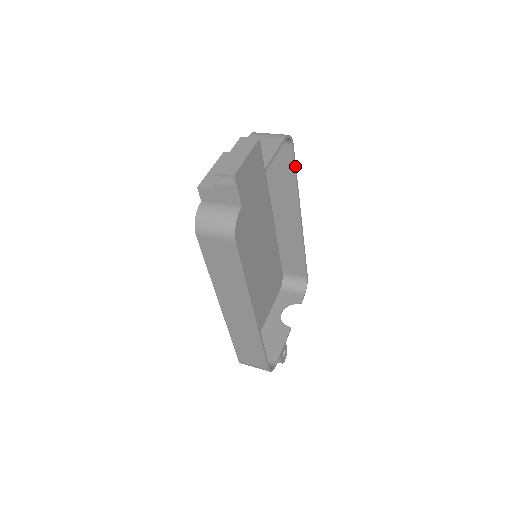
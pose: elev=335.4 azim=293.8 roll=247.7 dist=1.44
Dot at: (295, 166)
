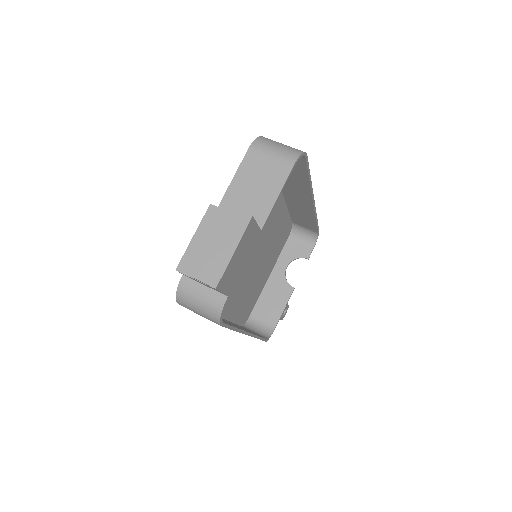
Dot at: (308, 170)
